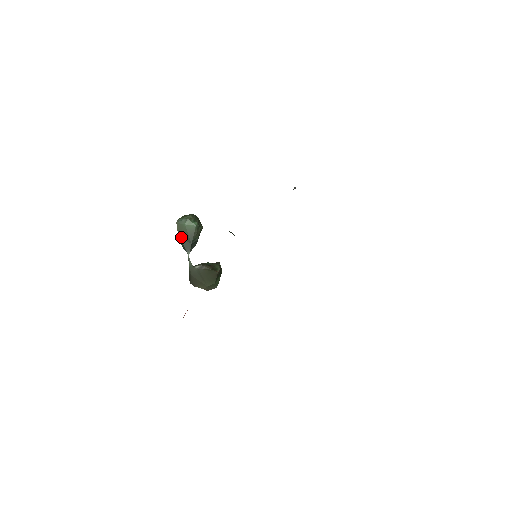
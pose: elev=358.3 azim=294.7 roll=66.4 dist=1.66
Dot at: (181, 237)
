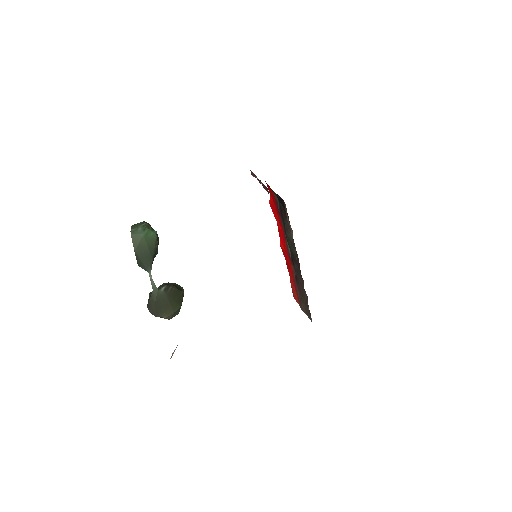
Dot at: (138, 252)
